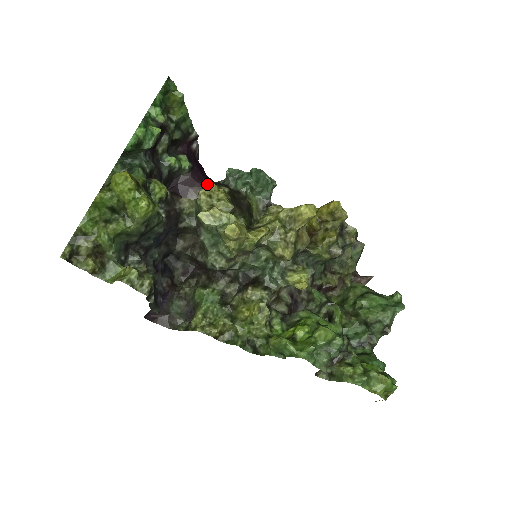
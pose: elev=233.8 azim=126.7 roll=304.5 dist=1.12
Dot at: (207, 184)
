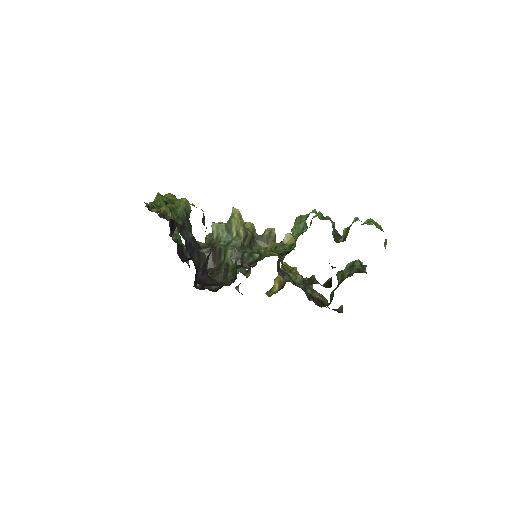
Dot at: occluded
